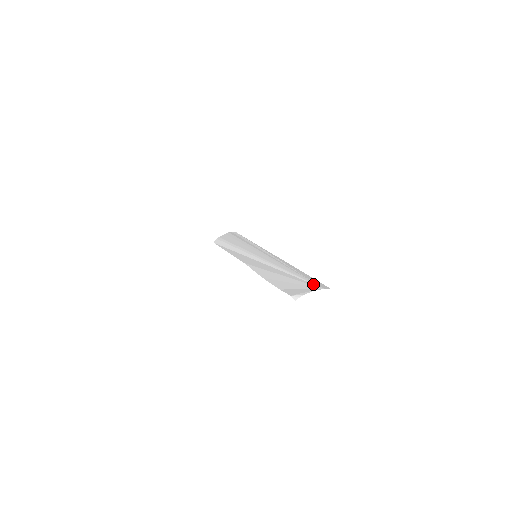
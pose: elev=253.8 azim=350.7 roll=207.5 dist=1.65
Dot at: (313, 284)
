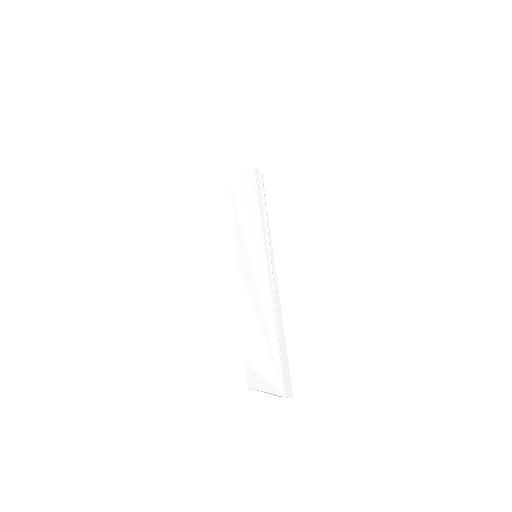
Dot at: (280, 377)
